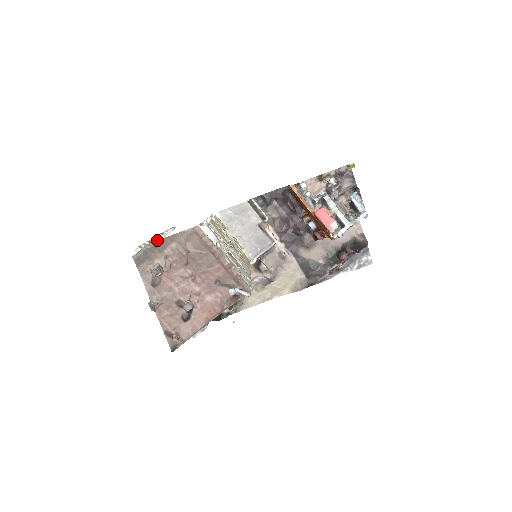
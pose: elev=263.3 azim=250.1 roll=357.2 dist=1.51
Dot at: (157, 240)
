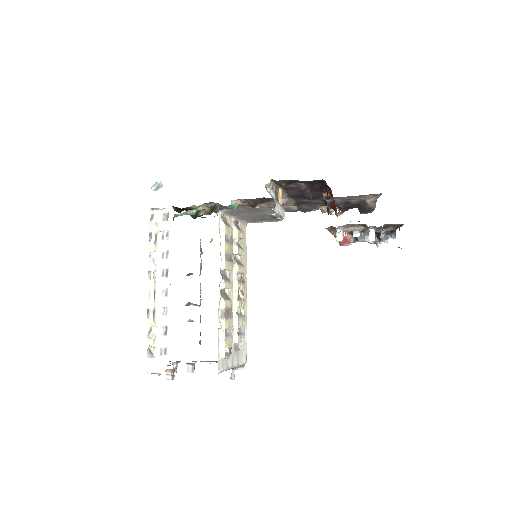
Dot at: occluded
